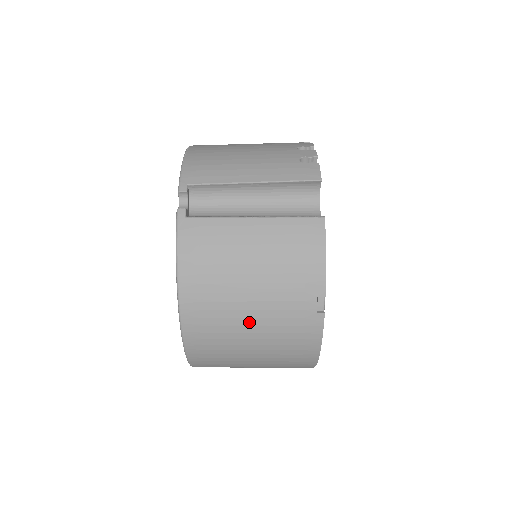
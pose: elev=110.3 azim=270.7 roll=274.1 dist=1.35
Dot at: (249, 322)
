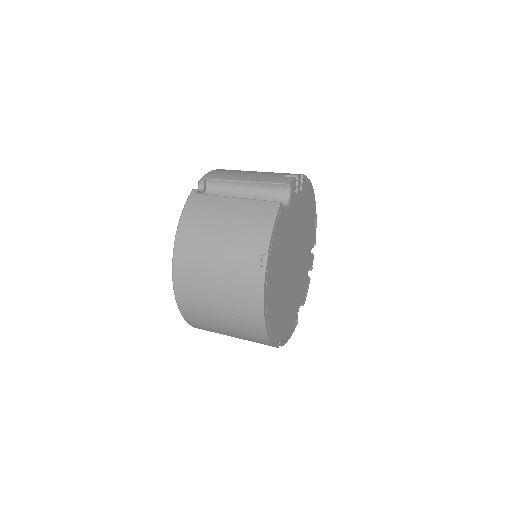
Dot at: (215, 267)
